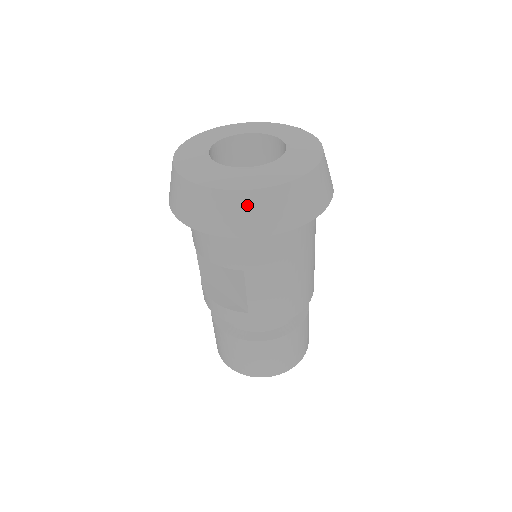
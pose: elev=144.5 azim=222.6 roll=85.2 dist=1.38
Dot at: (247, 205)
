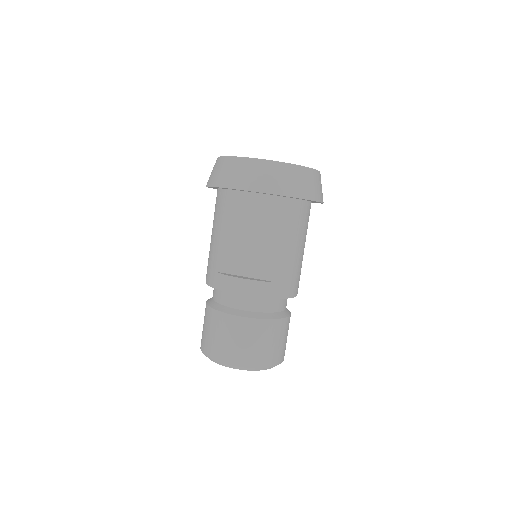
Dot at: (302, 176)
